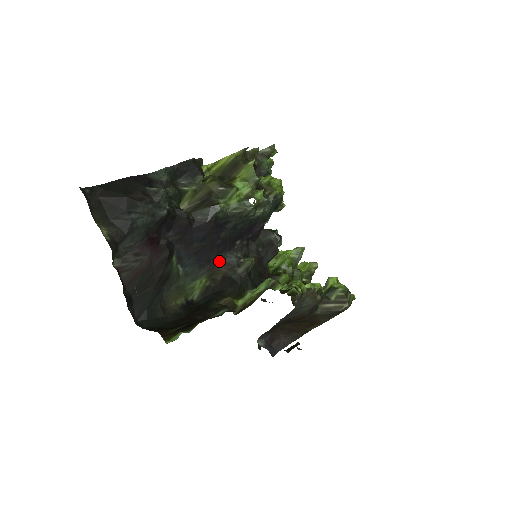
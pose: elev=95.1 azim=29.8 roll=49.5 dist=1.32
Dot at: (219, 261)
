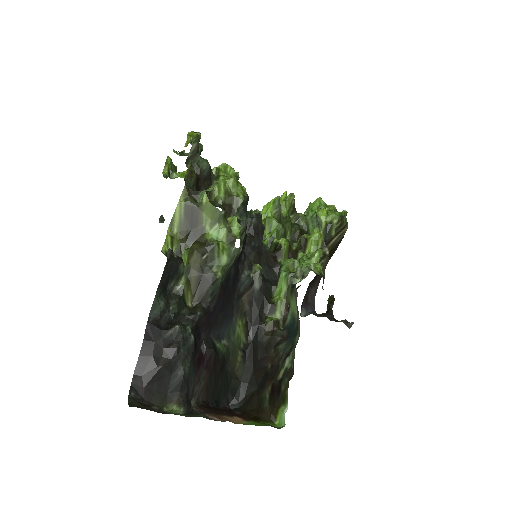
Dot at: (238, 296)
